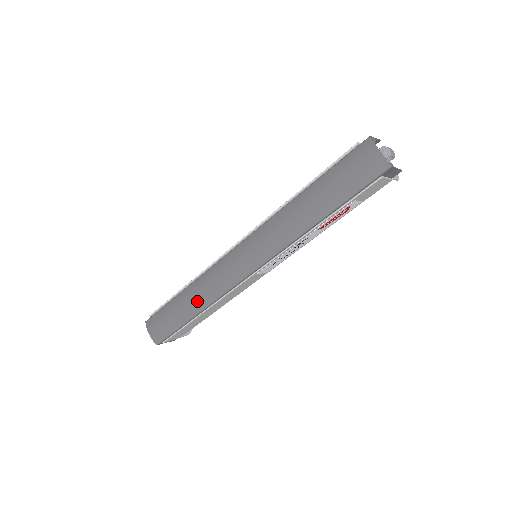
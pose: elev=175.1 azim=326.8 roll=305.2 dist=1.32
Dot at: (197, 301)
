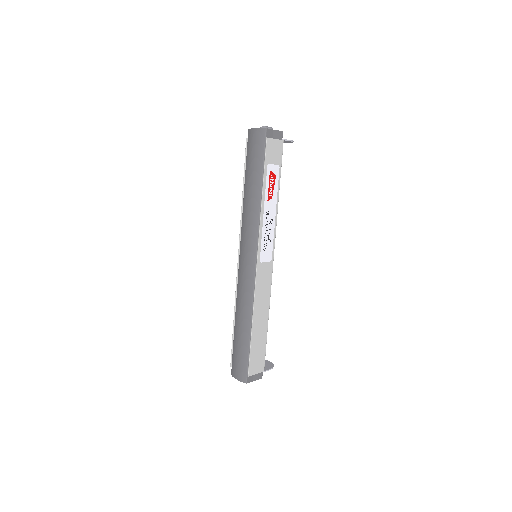
Dot at: (244, 319)
